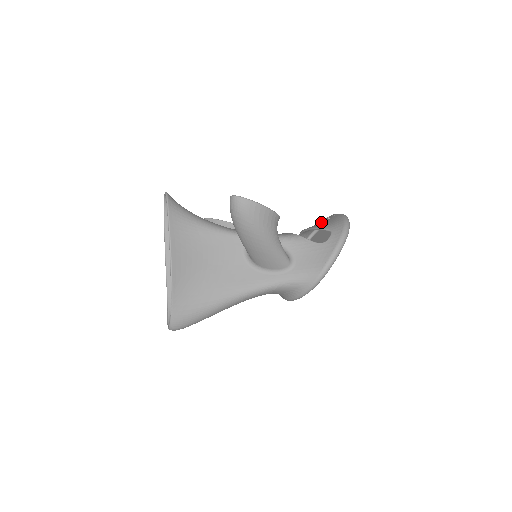
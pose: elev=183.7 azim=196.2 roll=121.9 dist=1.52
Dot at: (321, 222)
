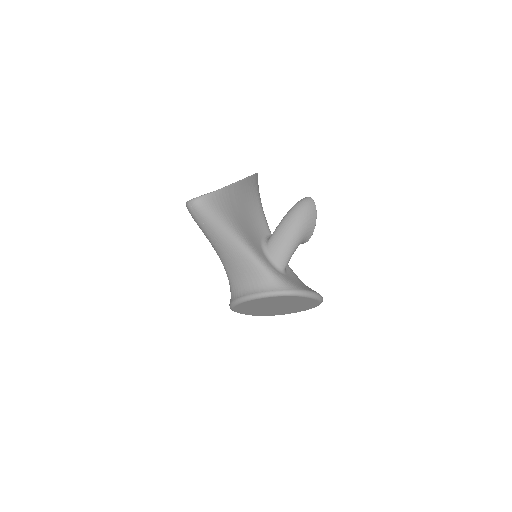
Dot at: occluded
